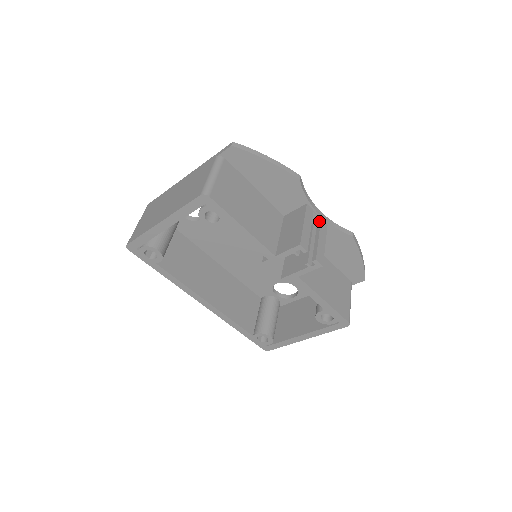
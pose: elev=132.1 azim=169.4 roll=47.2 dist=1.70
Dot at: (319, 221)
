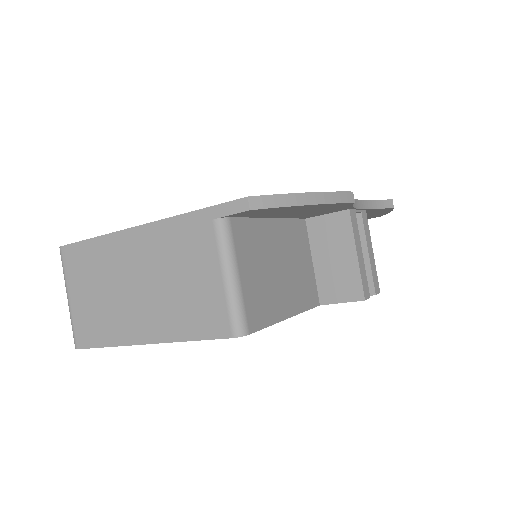
Dot at: (359, 215)
